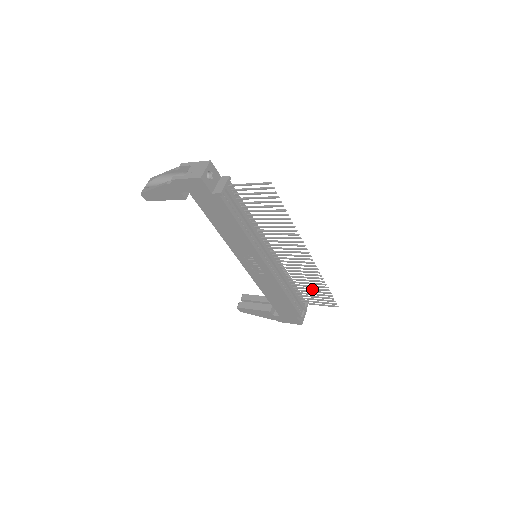
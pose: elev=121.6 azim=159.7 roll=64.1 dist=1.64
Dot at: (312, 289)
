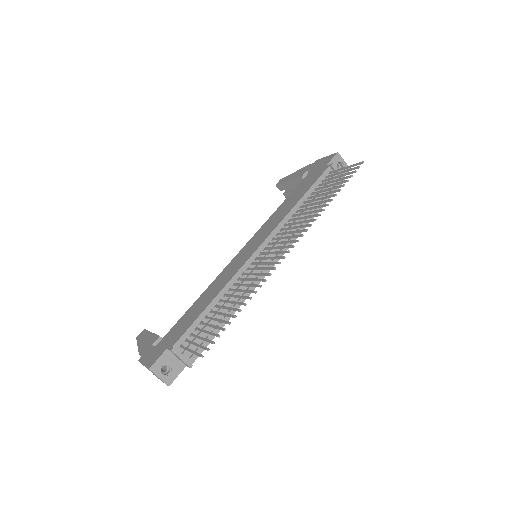
Dot at: occluded
